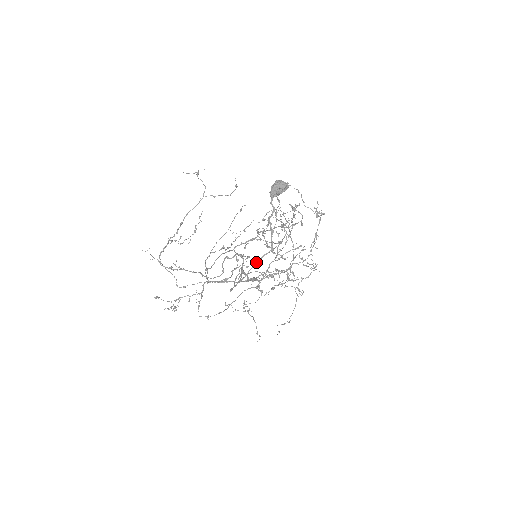
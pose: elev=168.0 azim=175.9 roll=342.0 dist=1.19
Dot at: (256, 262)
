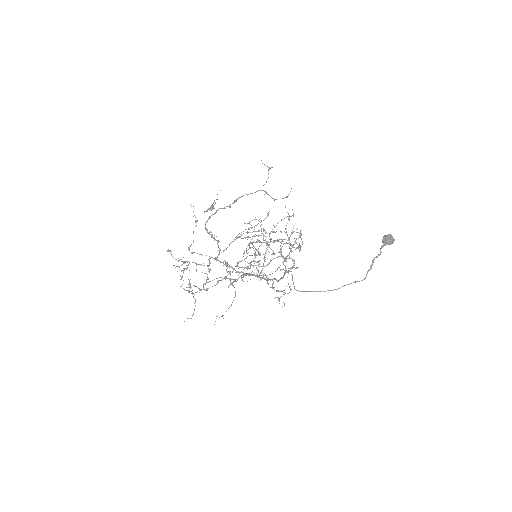
Dot at: (350, 283)
